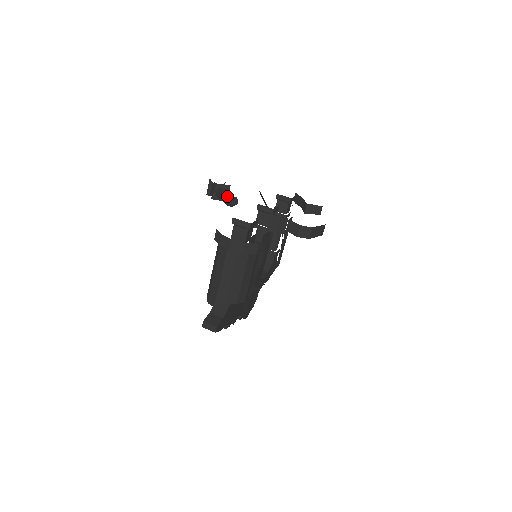
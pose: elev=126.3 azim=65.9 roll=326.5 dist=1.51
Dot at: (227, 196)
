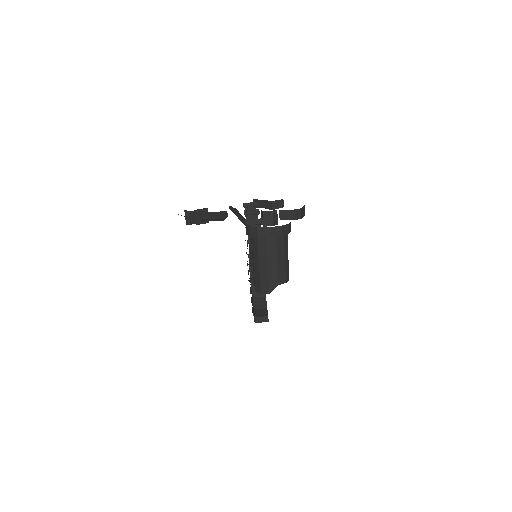
Dot at: (217, 213)
